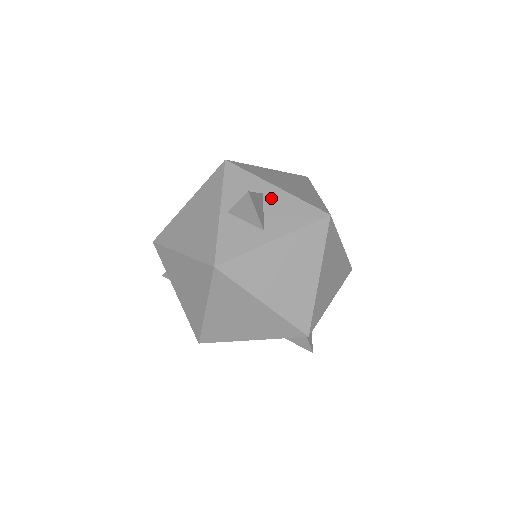
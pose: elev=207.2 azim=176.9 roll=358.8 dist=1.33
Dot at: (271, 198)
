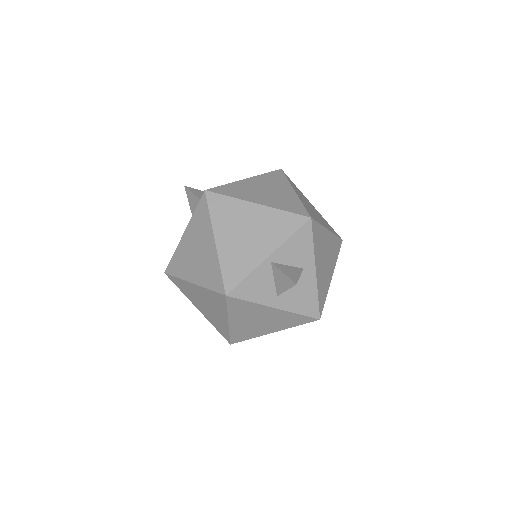
Dot at: (304, 277)
